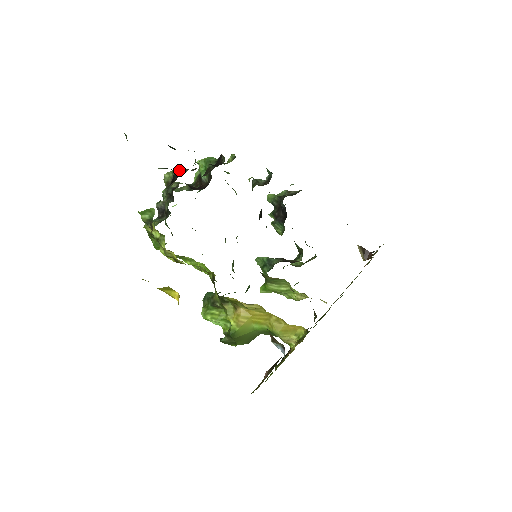
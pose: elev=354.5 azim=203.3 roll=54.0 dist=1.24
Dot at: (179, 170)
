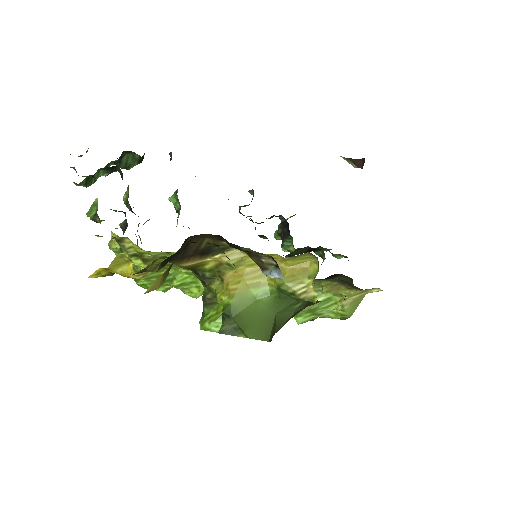
Dot at: occluded
